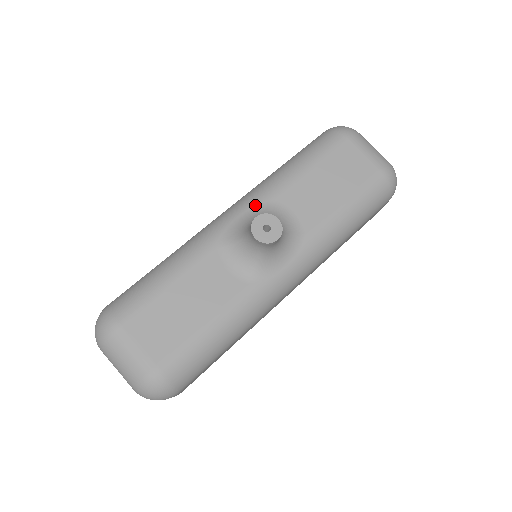
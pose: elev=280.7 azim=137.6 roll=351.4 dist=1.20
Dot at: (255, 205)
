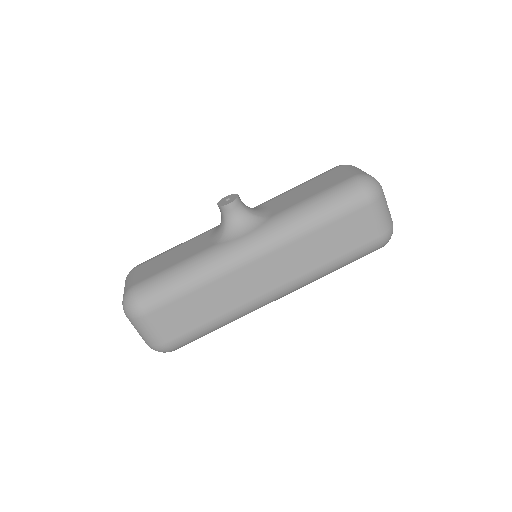
Dot at: occluded
